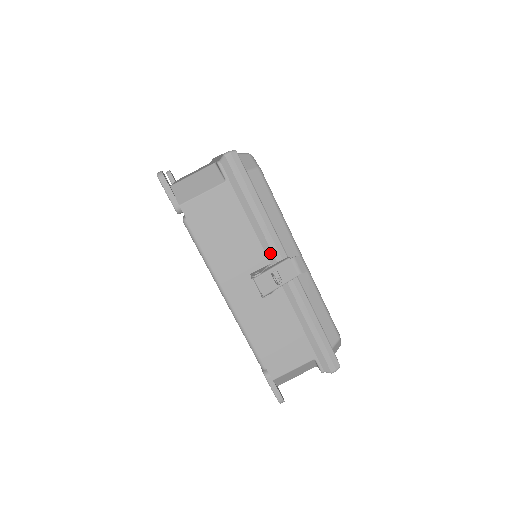
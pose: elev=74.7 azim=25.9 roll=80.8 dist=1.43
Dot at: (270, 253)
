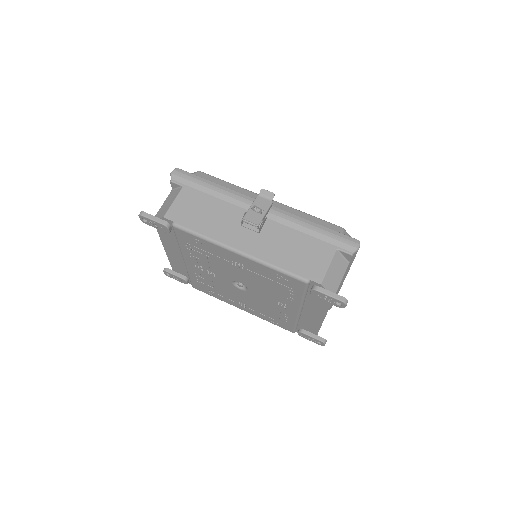
Dot at: (243, 204)
